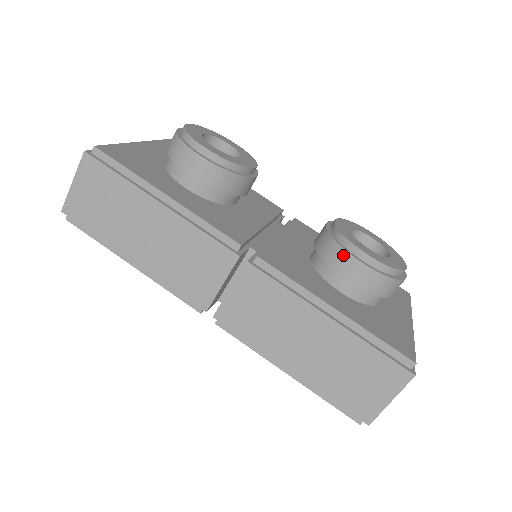
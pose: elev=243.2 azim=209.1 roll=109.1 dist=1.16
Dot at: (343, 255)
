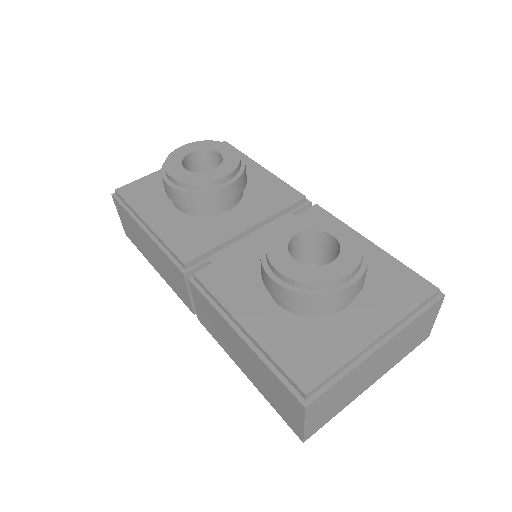
Dot at: (262, 269)
